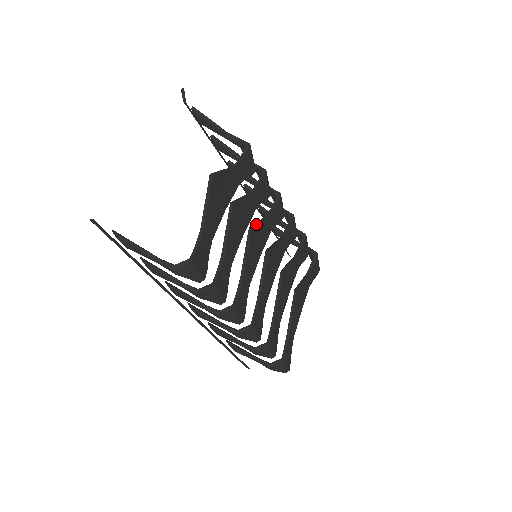
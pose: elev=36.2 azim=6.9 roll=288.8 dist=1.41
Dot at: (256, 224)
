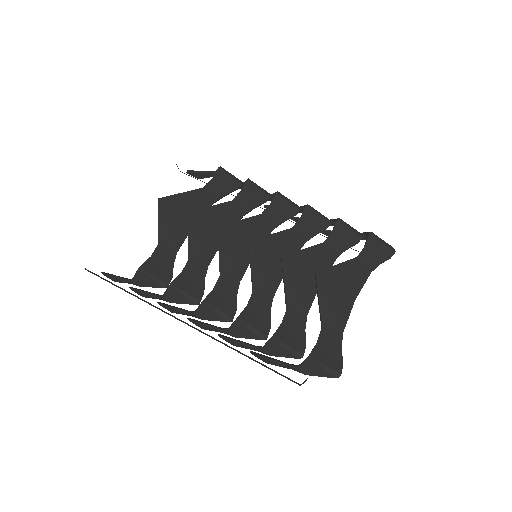
Dot at: (228, 224)
